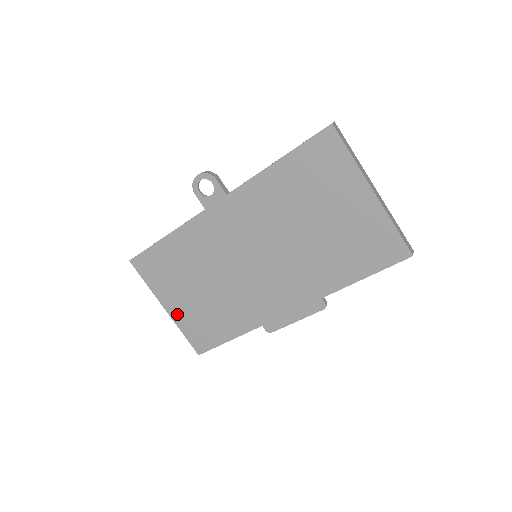
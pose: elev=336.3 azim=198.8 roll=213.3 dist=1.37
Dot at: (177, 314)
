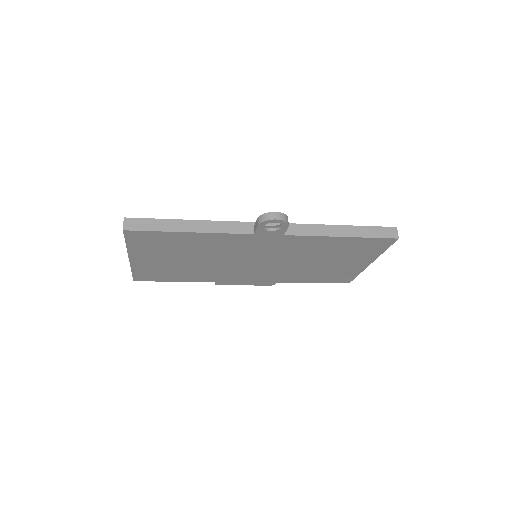
Dot at: (140, 264)
